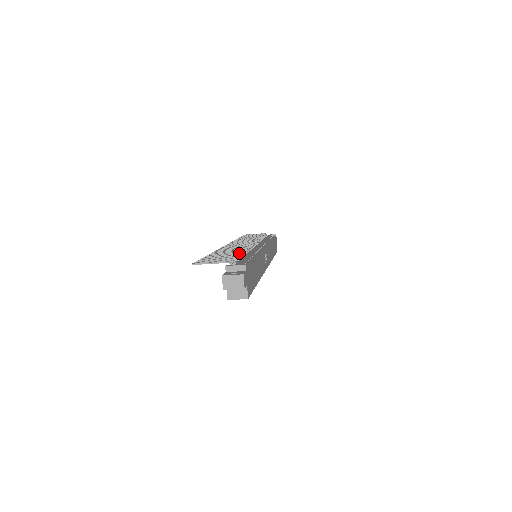
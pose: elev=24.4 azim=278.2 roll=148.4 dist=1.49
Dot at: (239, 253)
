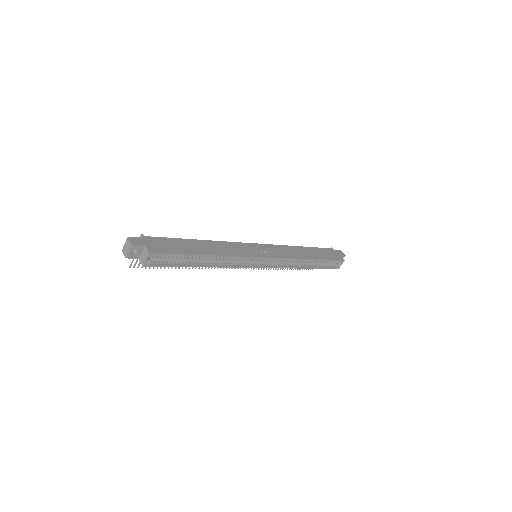
Dot at: occluded
